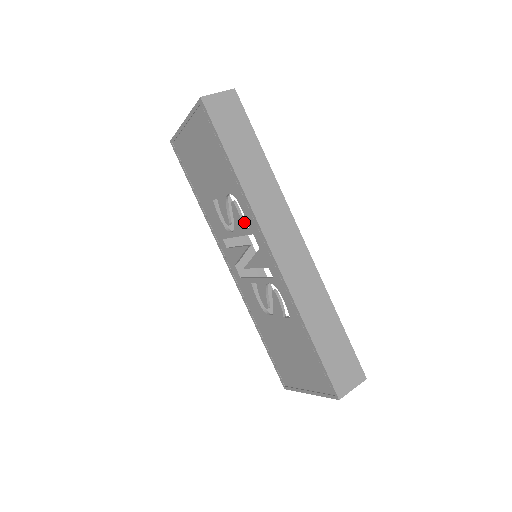
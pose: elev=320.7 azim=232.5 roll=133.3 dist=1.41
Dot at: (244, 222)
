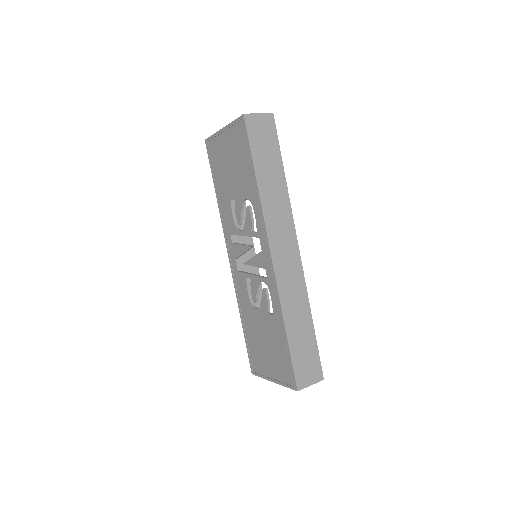
Dot at: occluded
